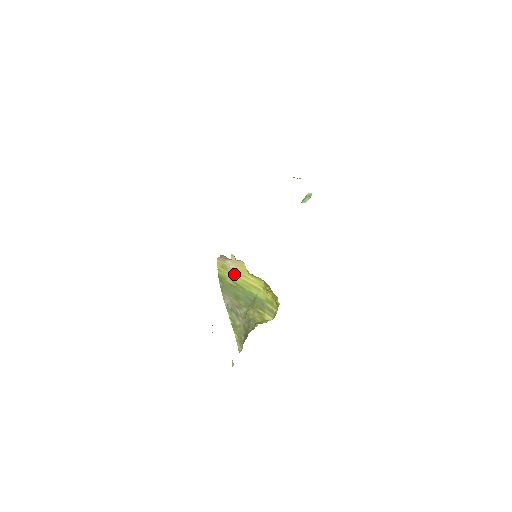
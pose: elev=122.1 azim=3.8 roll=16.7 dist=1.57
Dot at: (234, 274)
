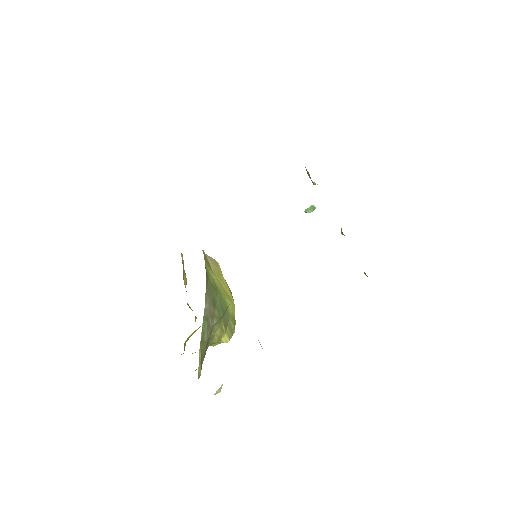
Dot at: (214, 273)
